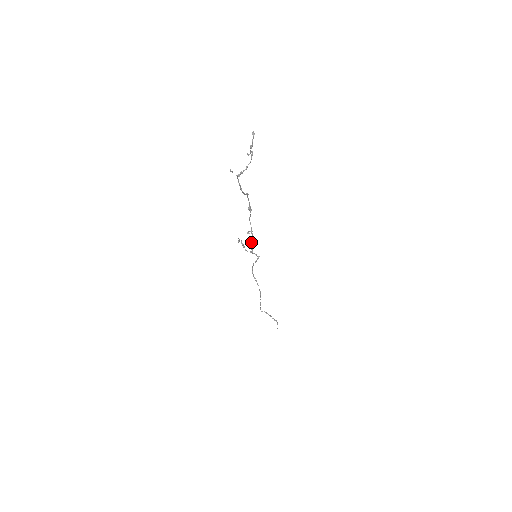
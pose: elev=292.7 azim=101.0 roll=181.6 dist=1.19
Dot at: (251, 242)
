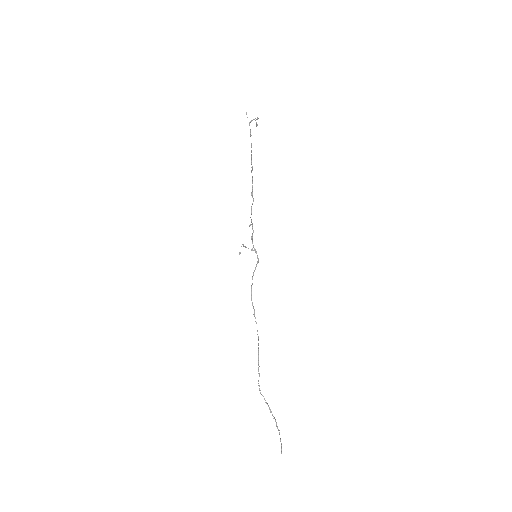
Dot at: (252, 236)
